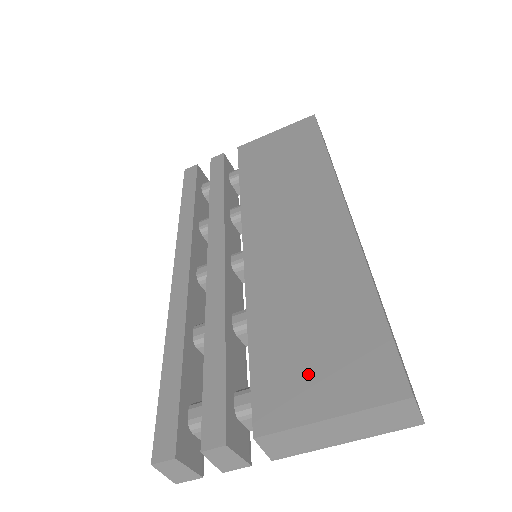
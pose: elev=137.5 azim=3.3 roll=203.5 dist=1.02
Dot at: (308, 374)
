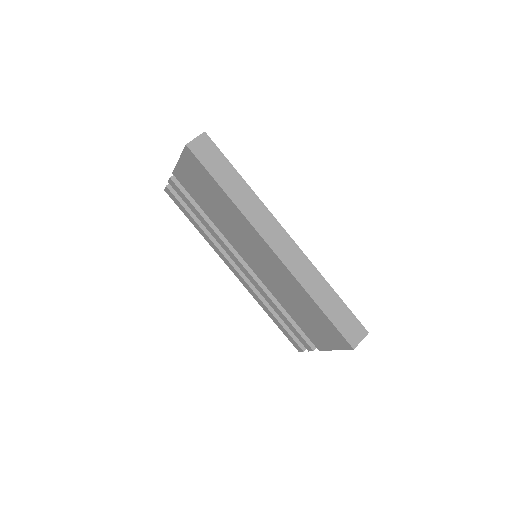
Dot at: (319, 334)
